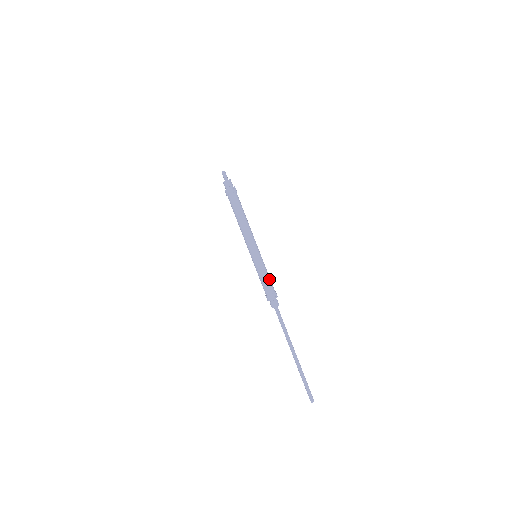
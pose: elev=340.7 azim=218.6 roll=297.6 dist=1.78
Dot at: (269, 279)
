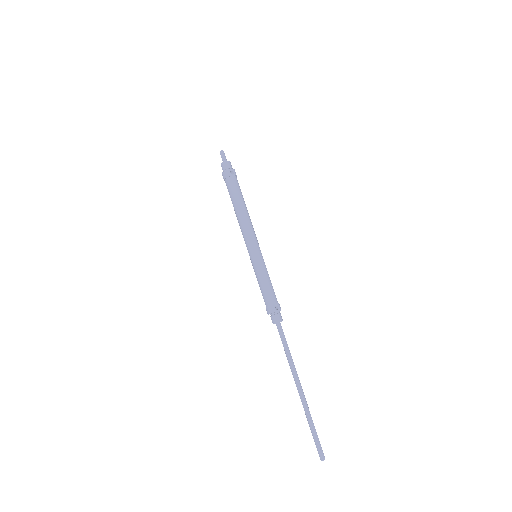
Dot at: (270, 286)
